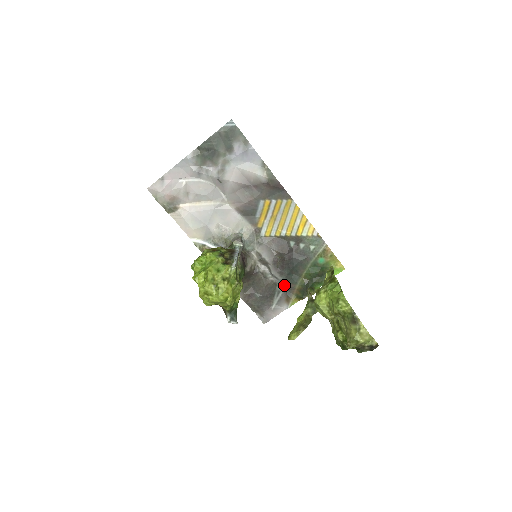
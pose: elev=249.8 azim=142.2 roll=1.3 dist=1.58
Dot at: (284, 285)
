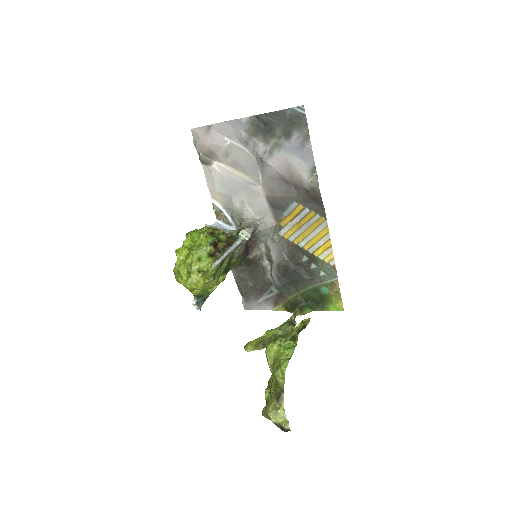
Dot at: (279, 289)
